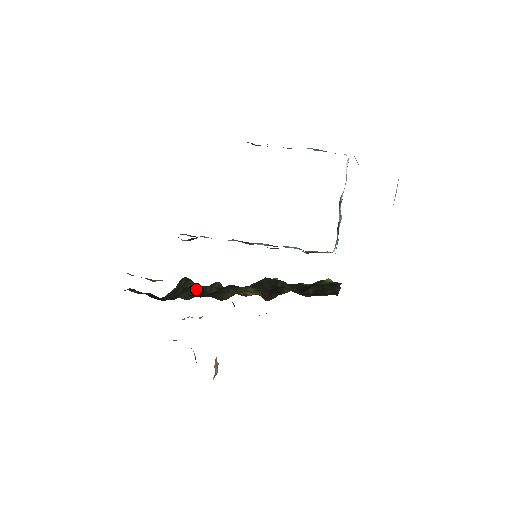
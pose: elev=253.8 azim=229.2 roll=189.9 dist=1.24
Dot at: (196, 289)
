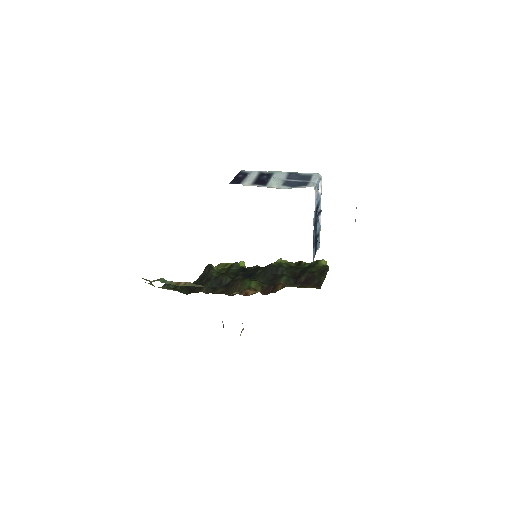
Dot at: (215, 280)
